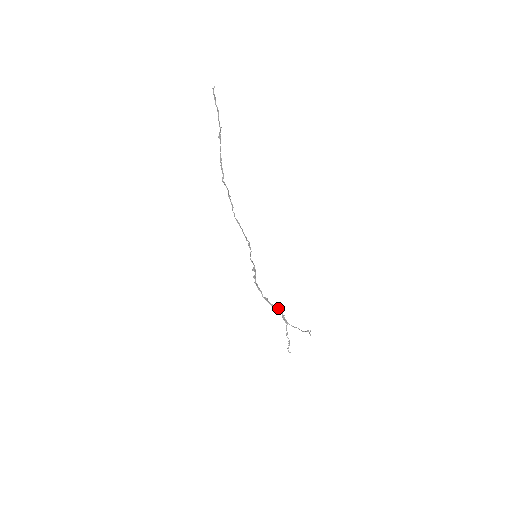
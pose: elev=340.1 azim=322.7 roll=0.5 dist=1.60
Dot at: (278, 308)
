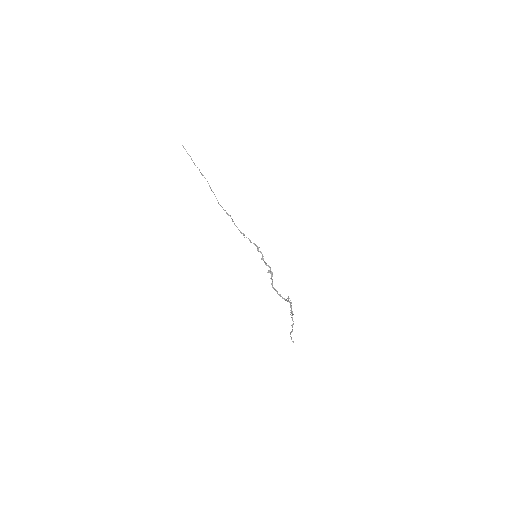
Dot at: (289, 301)
